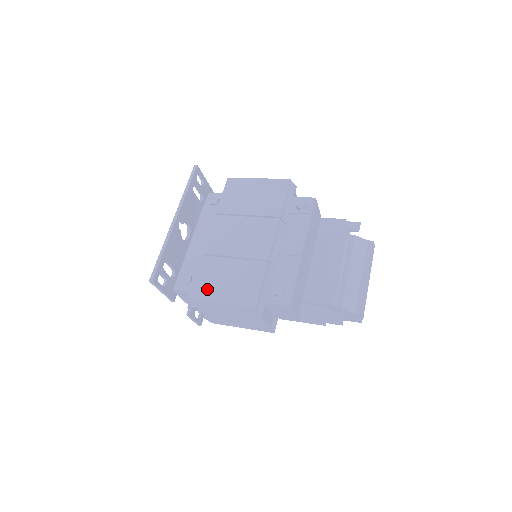
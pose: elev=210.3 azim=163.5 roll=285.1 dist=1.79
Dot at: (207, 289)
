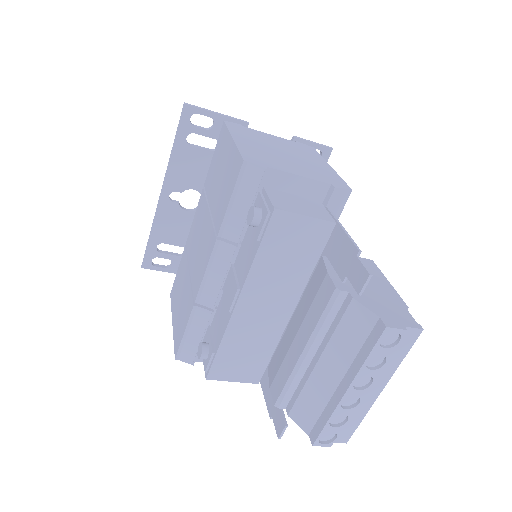
Dot at: (175, 297)
